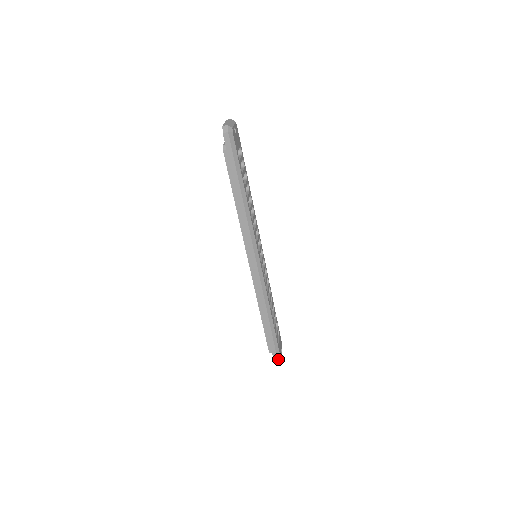
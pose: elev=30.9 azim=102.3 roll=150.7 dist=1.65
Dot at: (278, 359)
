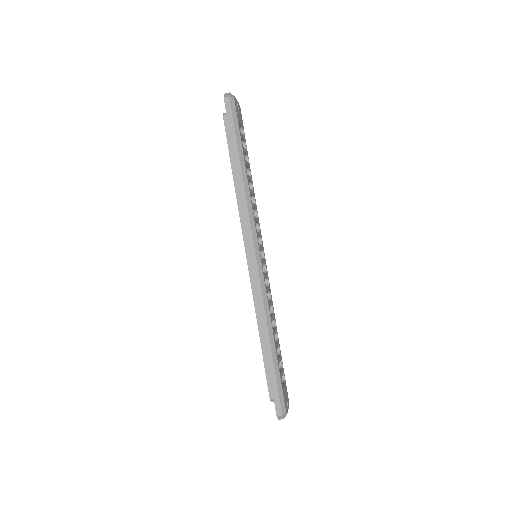
Dot at: (282, 410)
